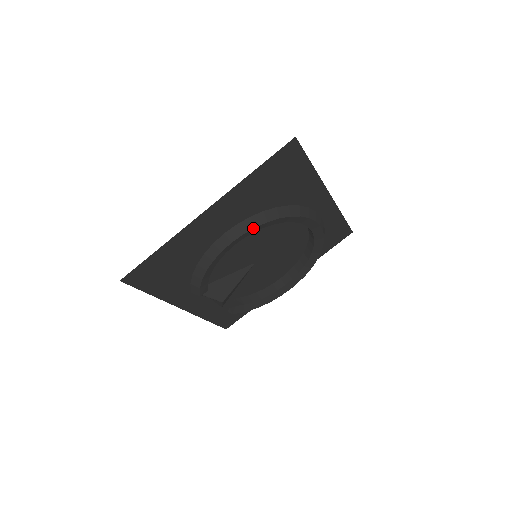
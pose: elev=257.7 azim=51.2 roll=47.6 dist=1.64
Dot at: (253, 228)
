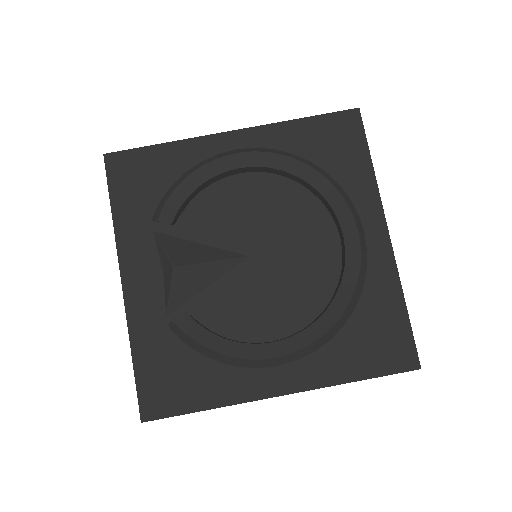
Dot at: (269, 152)
